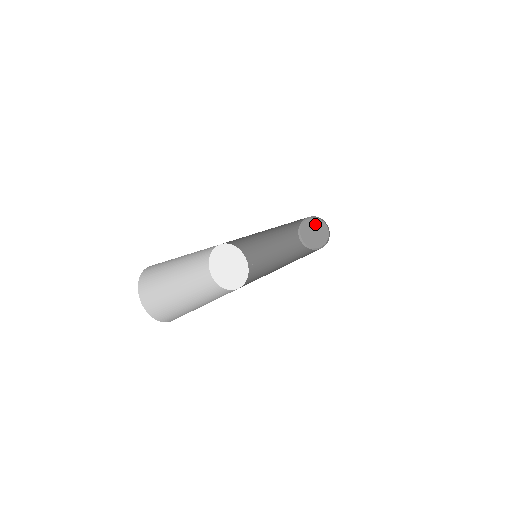
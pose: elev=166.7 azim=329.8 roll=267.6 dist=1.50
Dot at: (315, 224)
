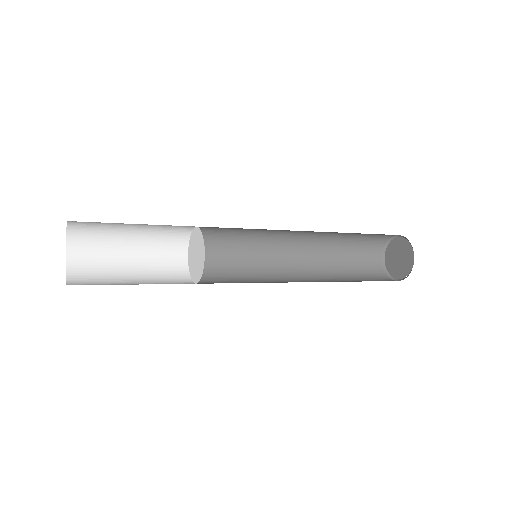
Dot at: (399, 246)
